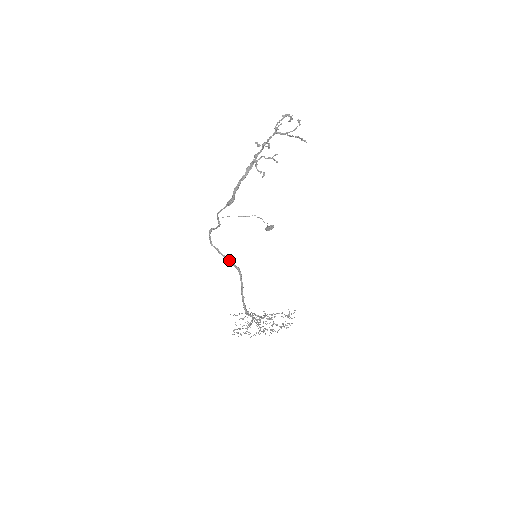
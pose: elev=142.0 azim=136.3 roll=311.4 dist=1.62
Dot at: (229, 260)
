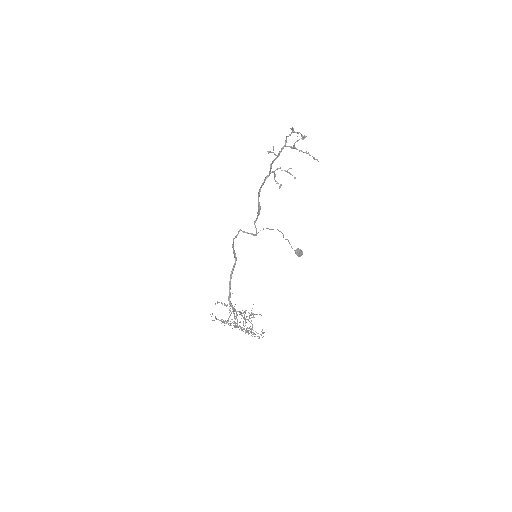
Dot at: (234, 251)
